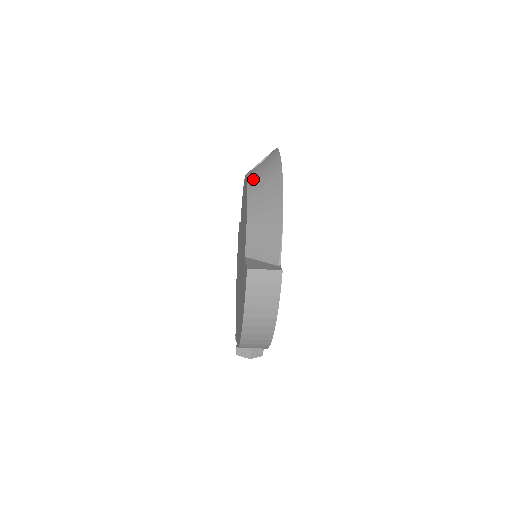
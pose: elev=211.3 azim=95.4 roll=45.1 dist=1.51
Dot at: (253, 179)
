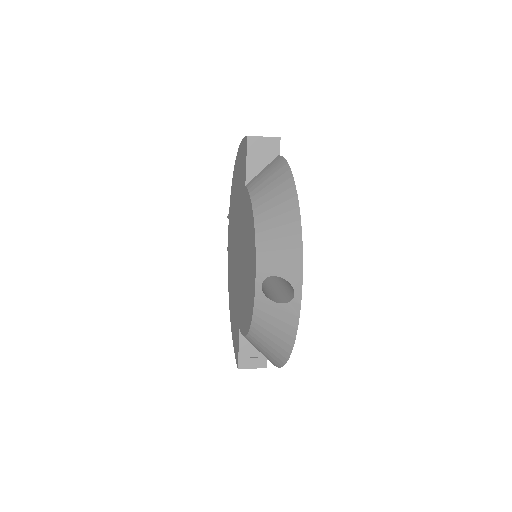
Dot at: (259, 323)
